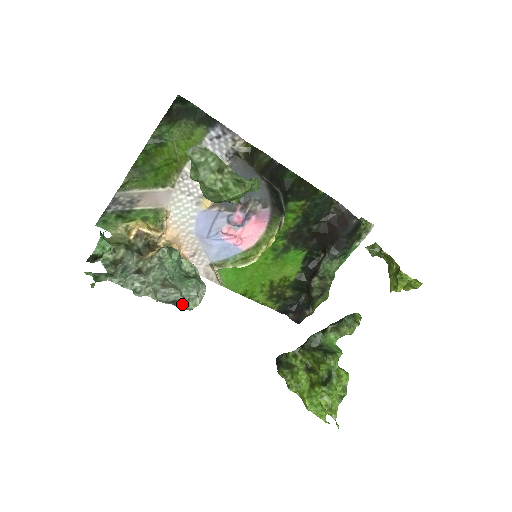
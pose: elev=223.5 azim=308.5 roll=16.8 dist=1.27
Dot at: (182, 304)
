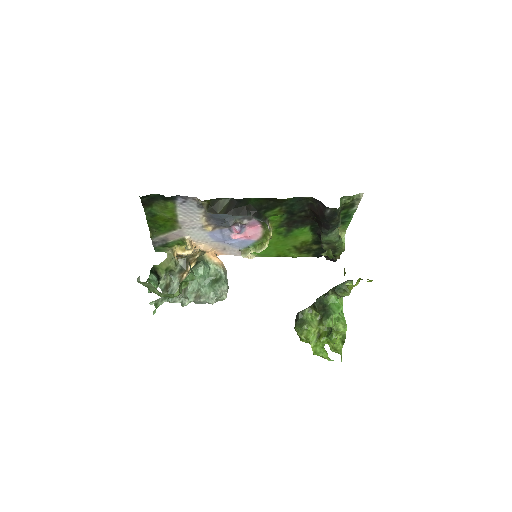
Dot at: (212, 304)
